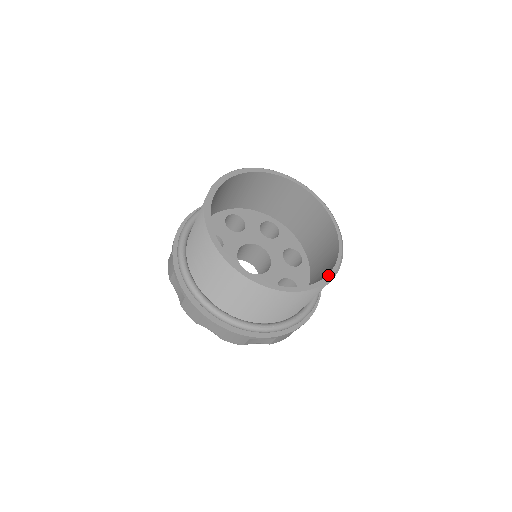
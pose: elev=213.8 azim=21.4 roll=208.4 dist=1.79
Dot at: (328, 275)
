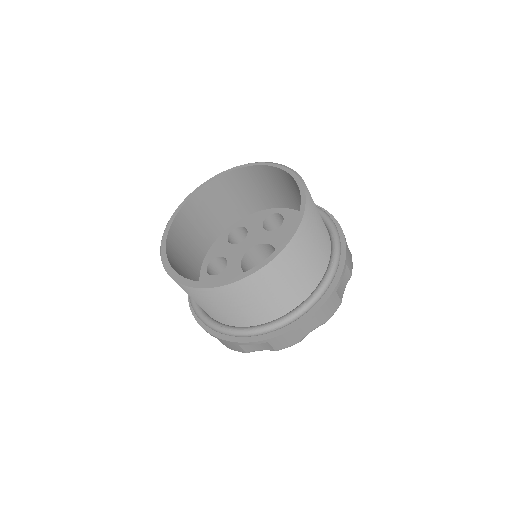
Dot at: (298, 185)
